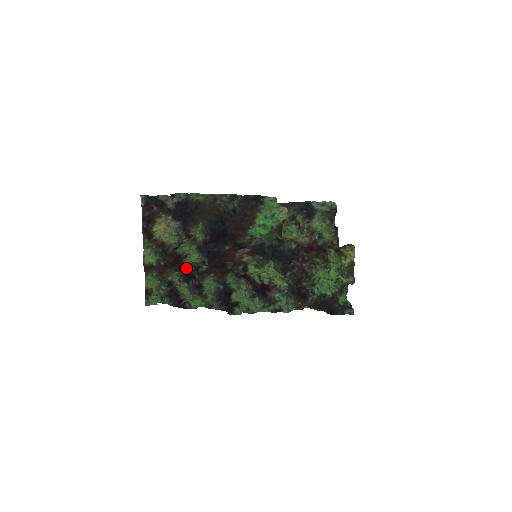
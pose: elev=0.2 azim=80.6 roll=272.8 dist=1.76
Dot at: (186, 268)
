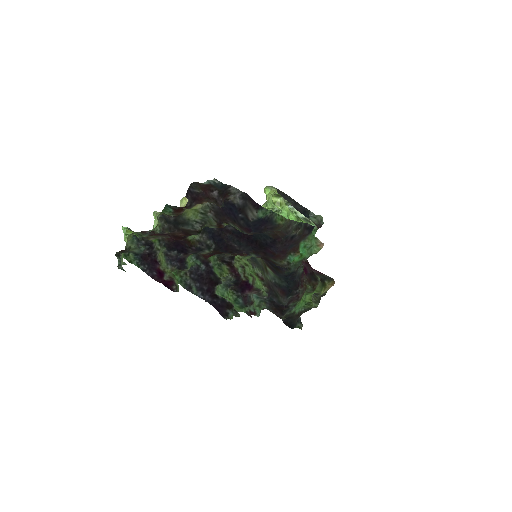
Dot at: (183, 242)
